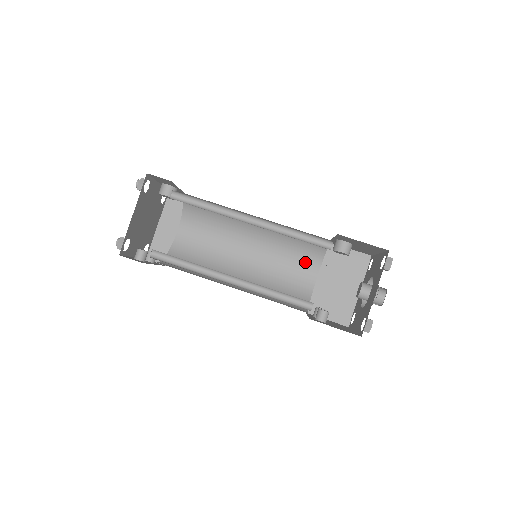
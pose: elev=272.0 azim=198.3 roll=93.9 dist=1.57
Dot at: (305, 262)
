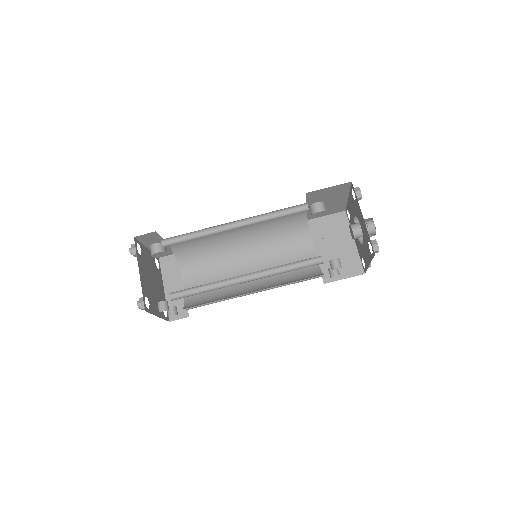
Dot at: (298, 245)
